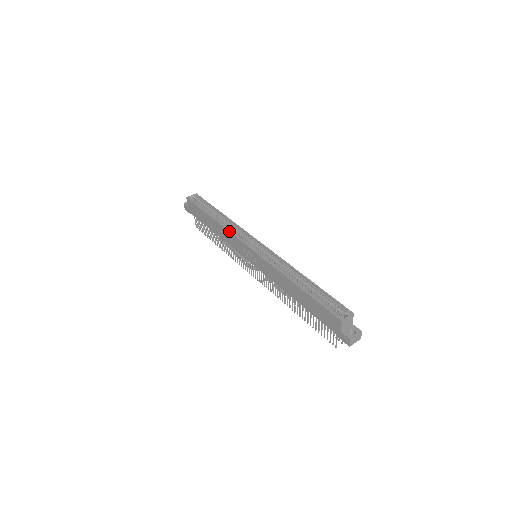
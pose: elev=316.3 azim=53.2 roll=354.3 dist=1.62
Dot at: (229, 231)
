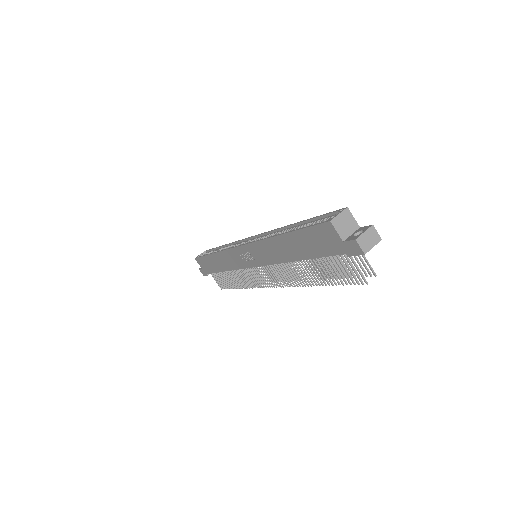
Dot at: (223, 250)
